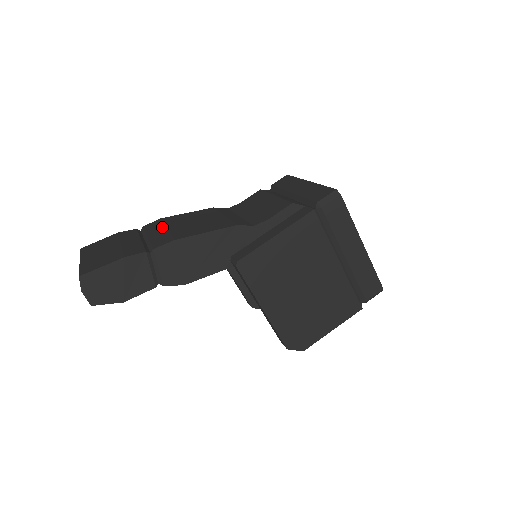
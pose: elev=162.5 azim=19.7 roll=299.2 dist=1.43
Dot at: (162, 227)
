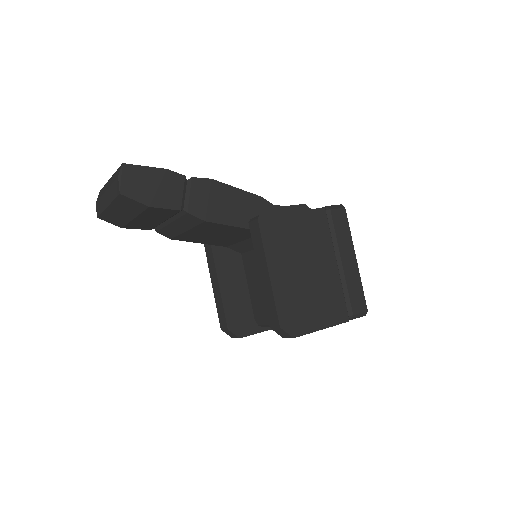
Dot at: occluded
